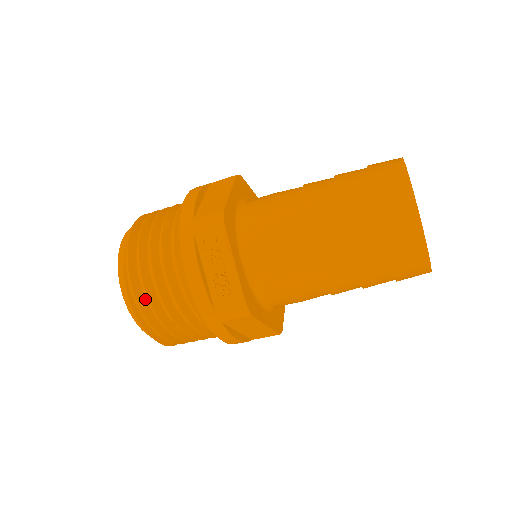
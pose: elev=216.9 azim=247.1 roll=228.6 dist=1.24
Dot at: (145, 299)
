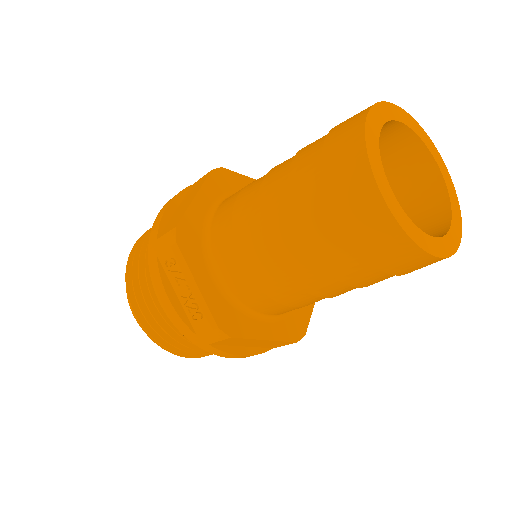
Dot at: occluded
